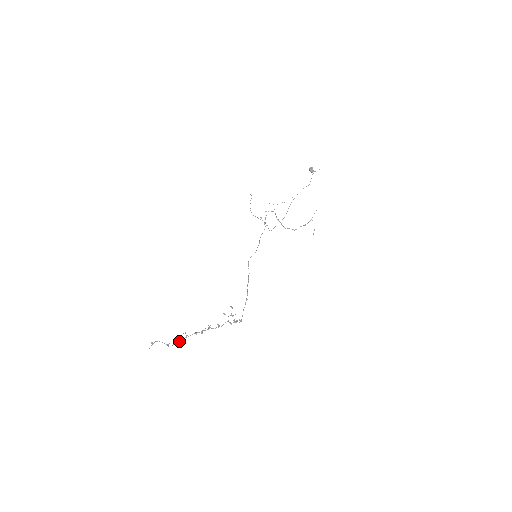
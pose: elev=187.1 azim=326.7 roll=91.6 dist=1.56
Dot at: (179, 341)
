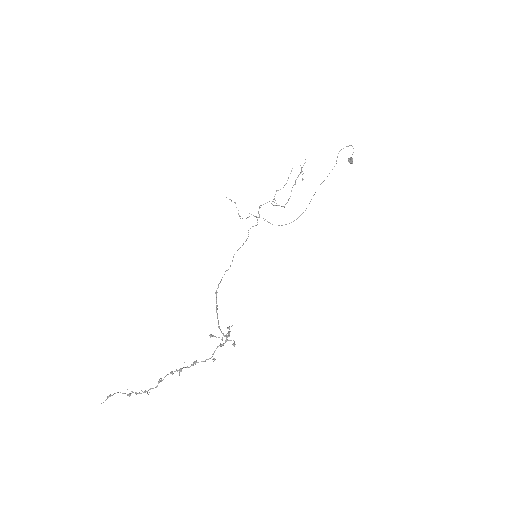
Dot at: (149, 389)
